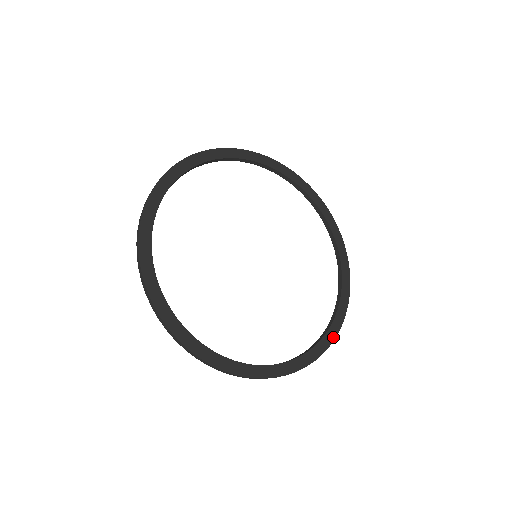
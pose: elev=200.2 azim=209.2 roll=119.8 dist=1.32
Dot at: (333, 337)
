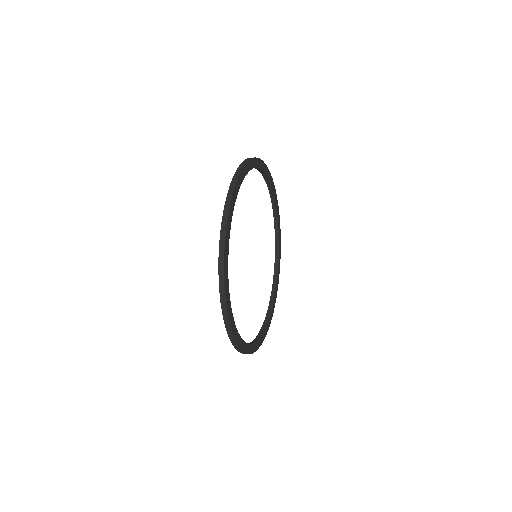
Dot at: (278, 283)
